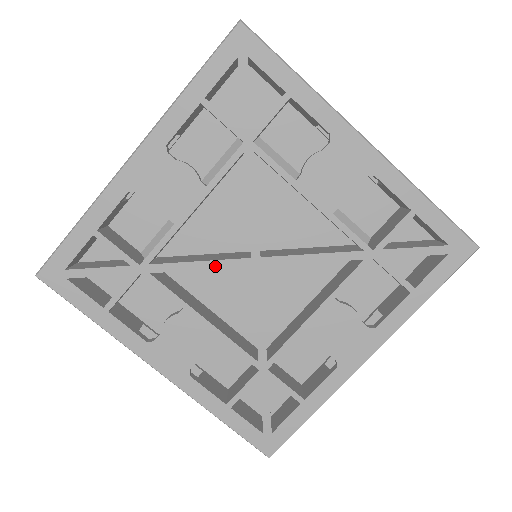
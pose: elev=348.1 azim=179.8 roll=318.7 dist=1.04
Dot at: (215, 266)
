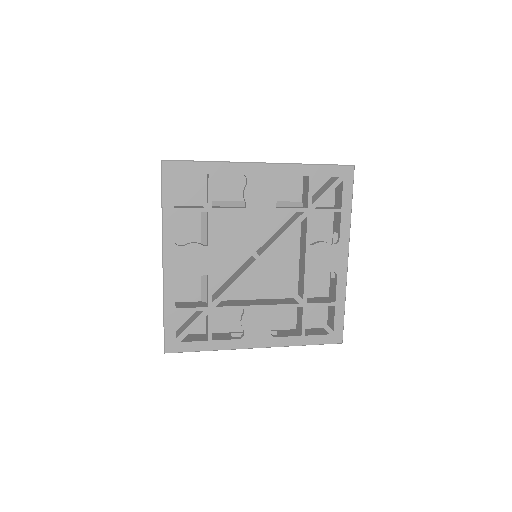
Dot at: (242, 243)
